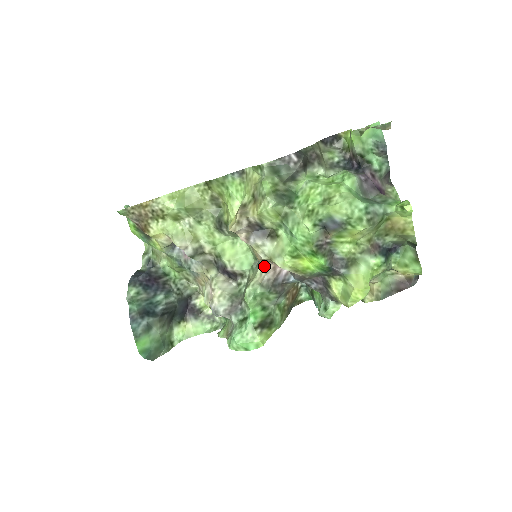
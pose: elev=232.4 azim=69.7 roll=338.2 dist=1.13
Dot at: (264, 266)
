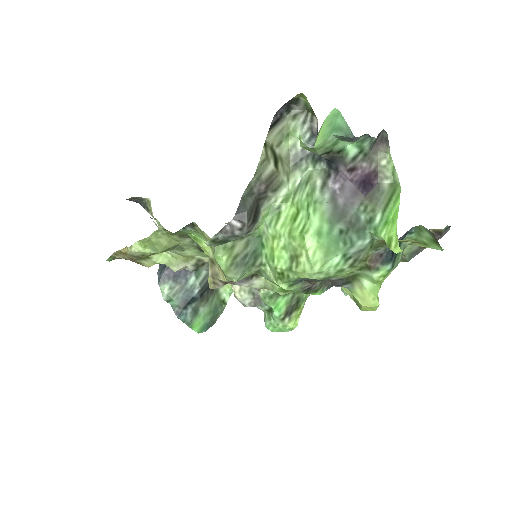
Dot at: occluded
